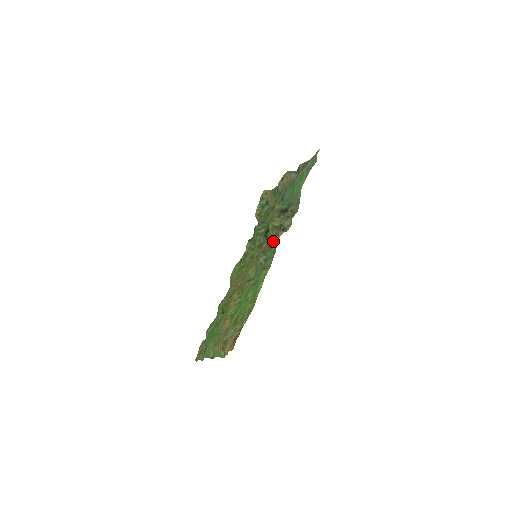
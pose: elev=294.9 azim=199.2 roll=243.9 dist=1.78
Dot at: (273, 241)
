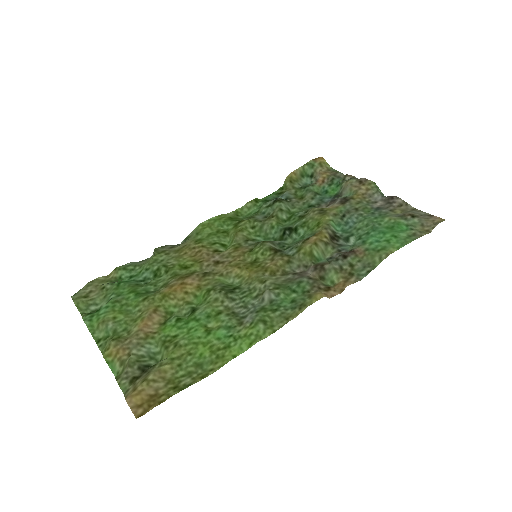
Dot at: (300, 284)
